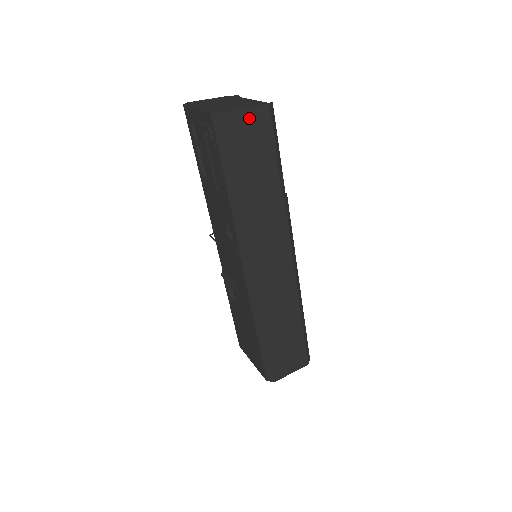
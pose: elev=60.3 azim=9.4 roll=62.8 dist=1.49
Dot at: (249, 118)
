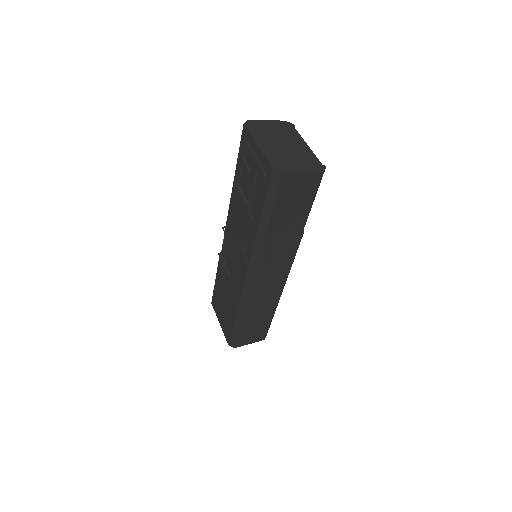
Dot at: (302, 180)
